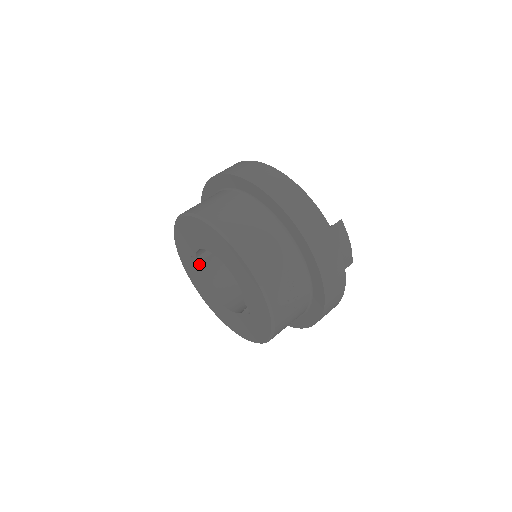
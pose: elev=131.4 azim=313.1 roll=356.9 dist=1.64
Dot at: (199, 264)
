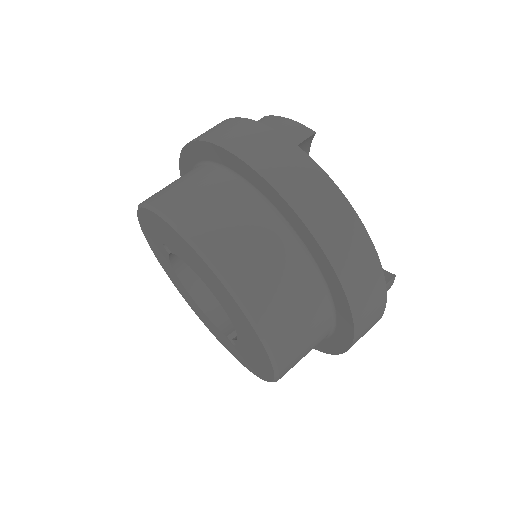
Dot at: occluded
